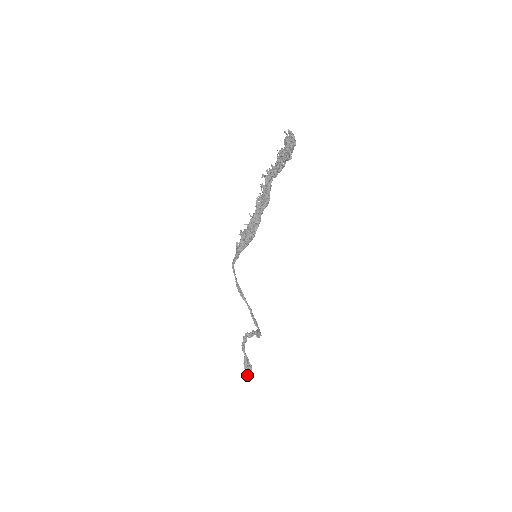
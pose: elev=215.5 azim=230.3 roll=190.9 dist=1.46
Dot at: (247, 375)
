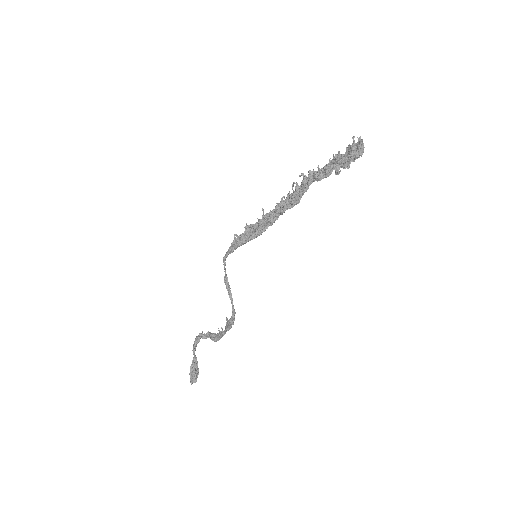
Dot at: (192, 379)
